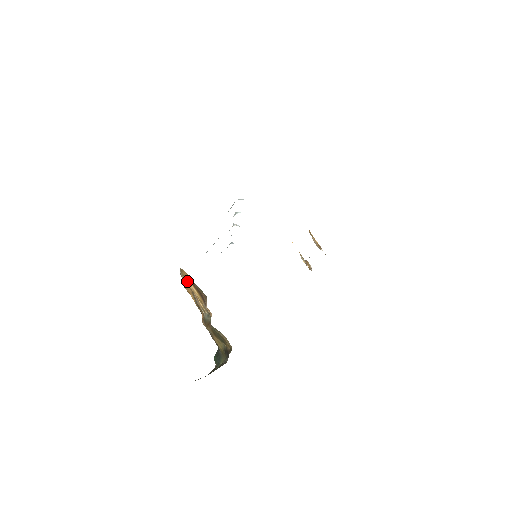
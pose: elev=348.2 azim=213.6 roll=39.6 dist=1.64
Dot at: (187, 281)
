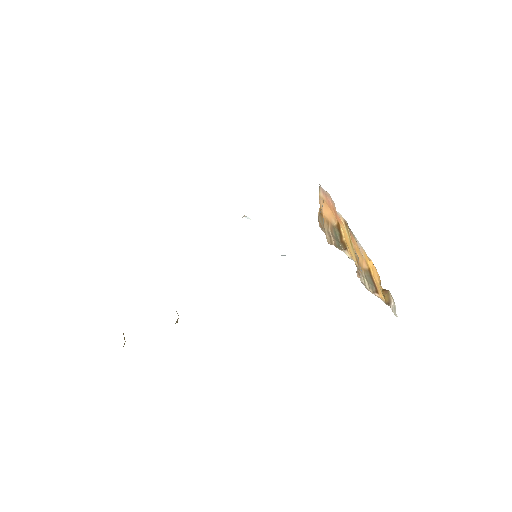
Dot at: occluded
